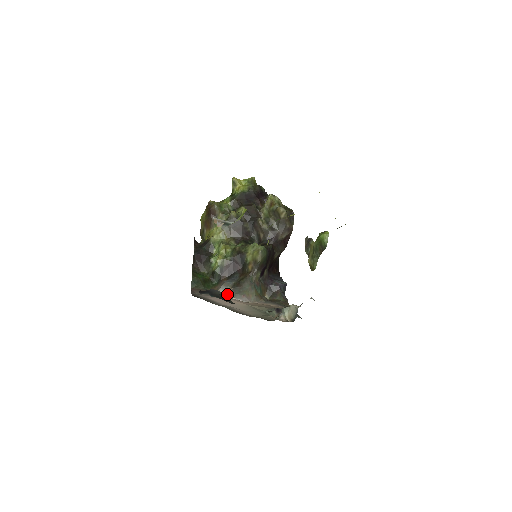
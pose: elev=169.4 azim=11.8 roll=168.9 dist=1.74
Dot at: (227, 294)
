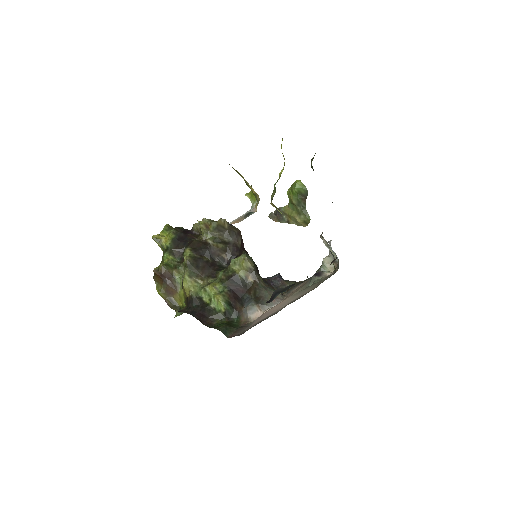
Dot at: (260, 313)
